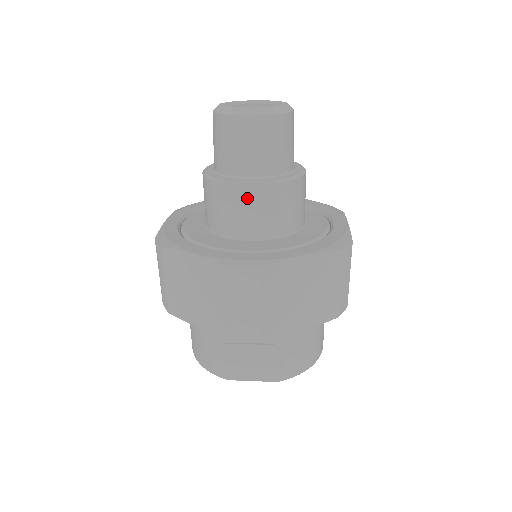
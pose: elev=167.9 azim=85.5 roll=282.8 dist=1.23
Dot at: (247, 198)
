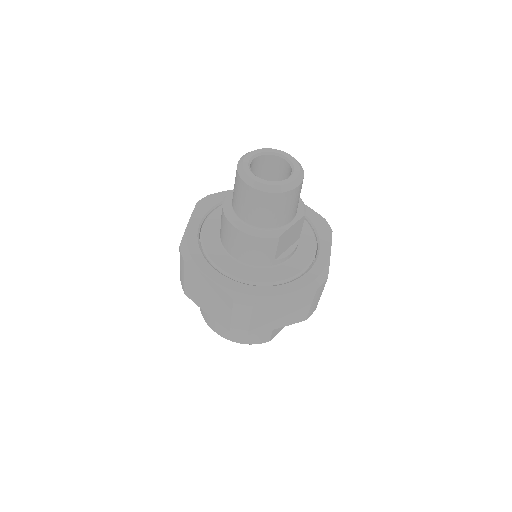
Dot at: (289, 236)
